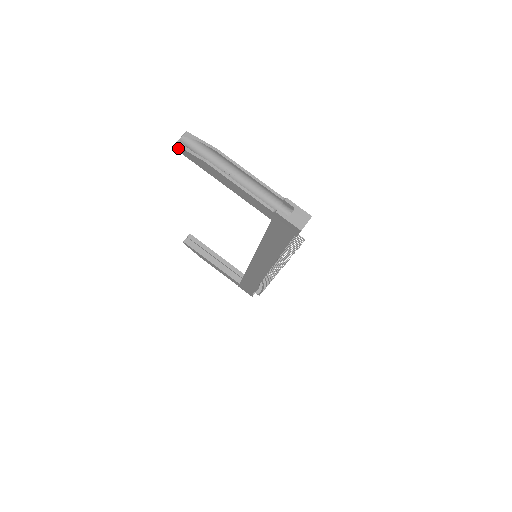
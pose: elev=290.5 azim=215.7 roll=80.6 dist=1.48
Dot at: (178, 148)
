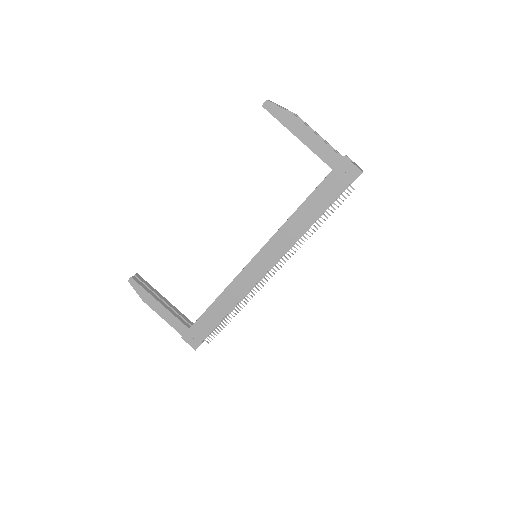
Dot at: (267, 104)
